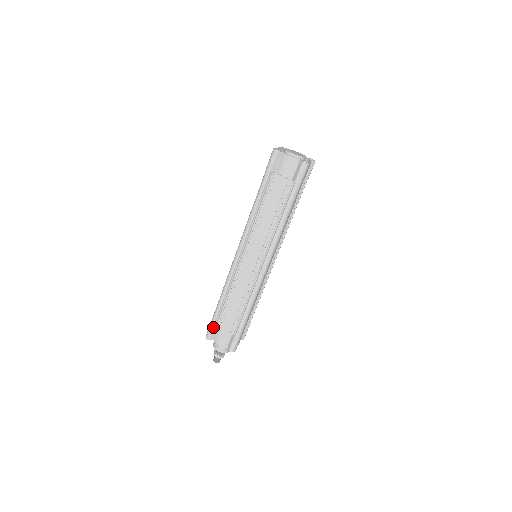
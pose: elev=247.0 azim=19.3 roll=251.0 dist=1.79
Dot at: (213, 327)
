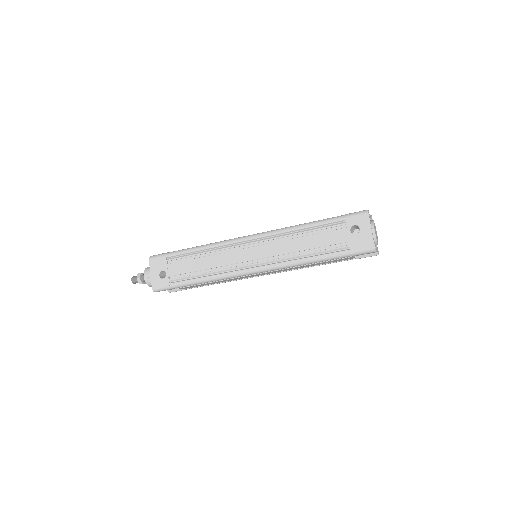
Dot at: occluded
